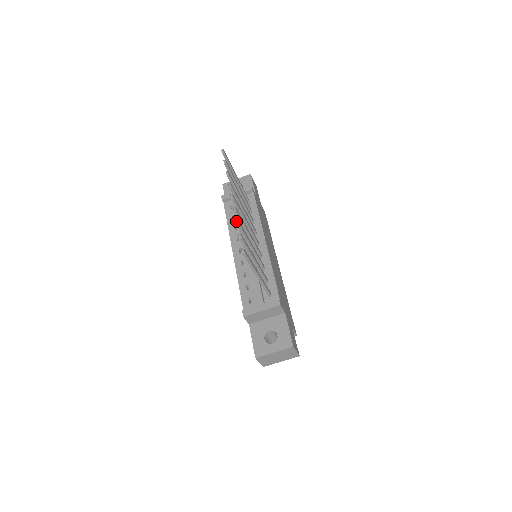
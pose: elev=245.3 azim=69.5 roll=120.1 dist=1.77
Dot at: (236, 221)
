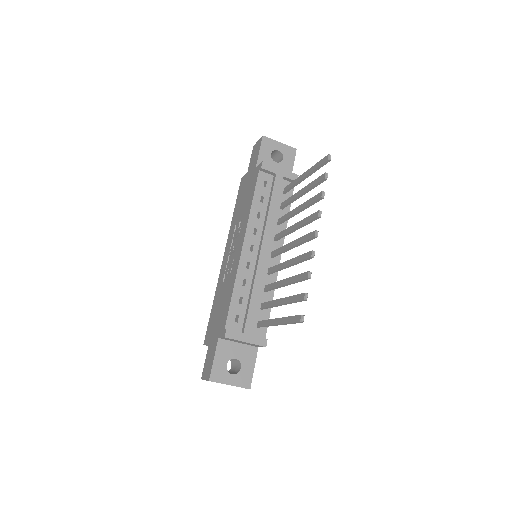
Dot at: (310, 274)
